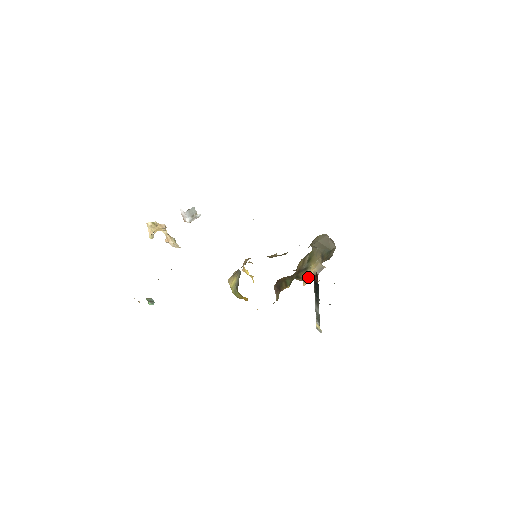
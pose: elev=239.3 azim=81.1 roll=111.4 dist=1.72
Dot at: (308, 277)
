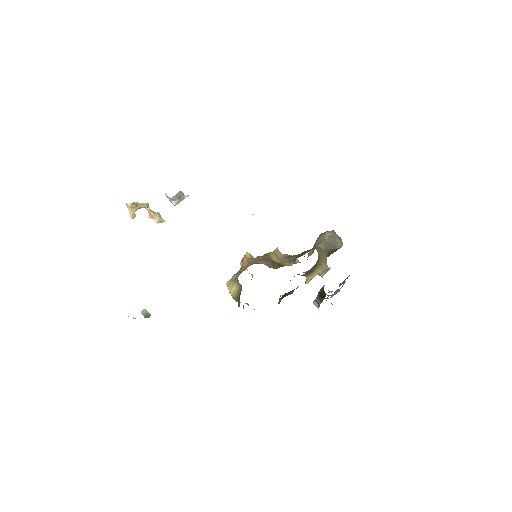
Dot at: (312, 277)
